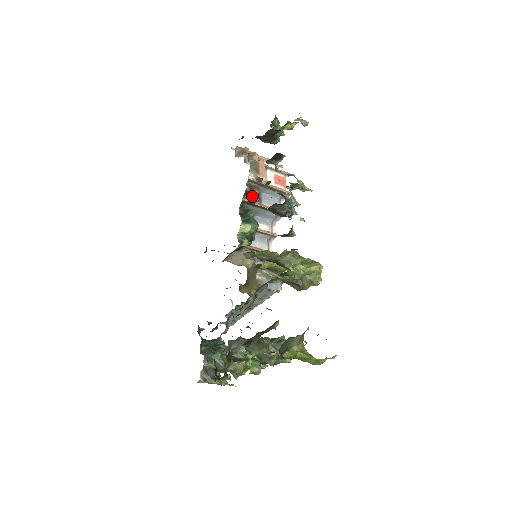
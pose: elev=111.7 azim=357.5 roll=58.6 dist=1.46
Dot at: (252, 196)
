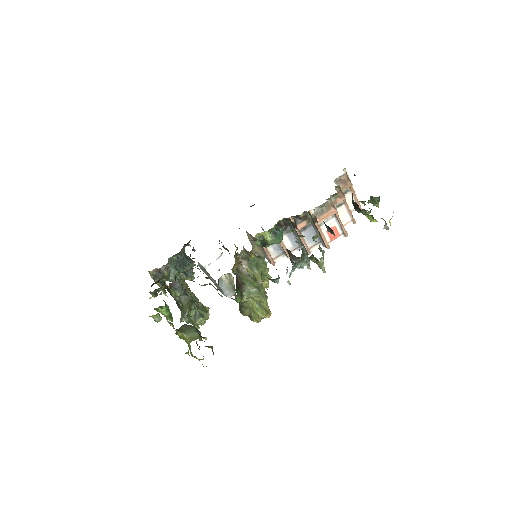
Dot at: (298, 223)
